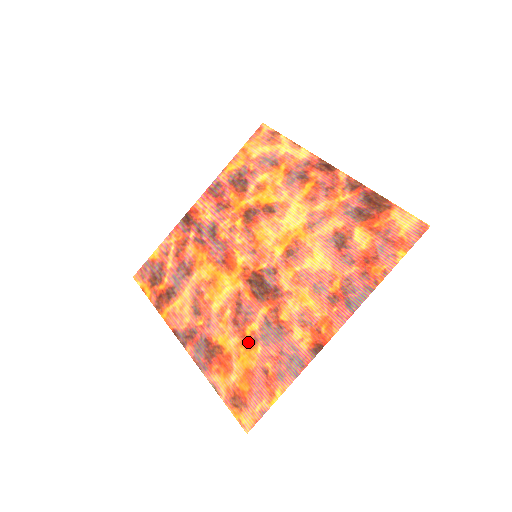
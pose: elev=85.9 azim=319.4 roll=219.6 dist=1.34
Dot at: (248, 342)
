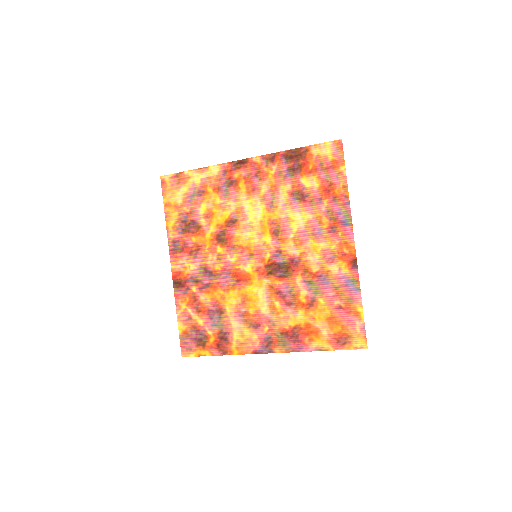
Dot at: (310, 305)
